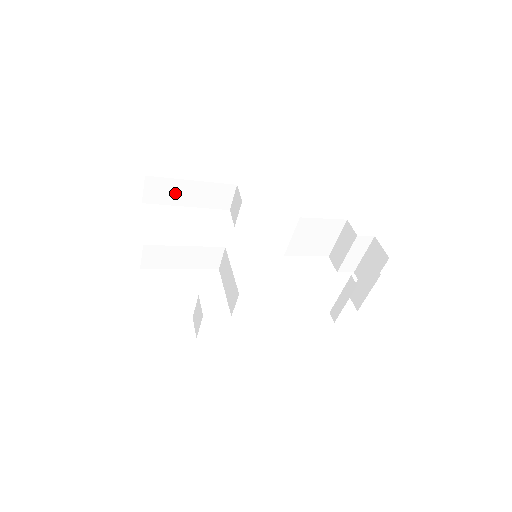
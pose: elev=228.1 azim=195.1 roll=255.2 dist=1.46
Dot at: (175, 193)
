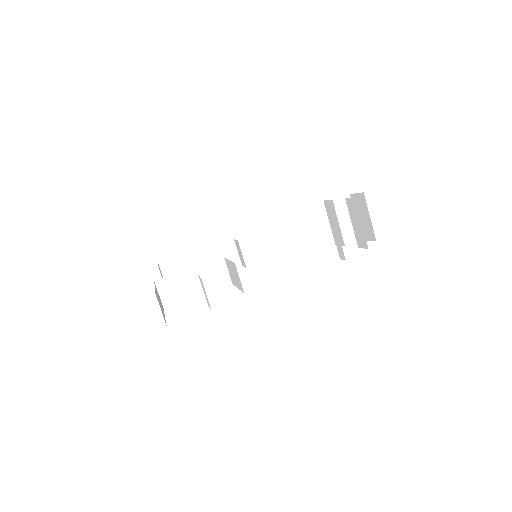
Dot at: occluded
